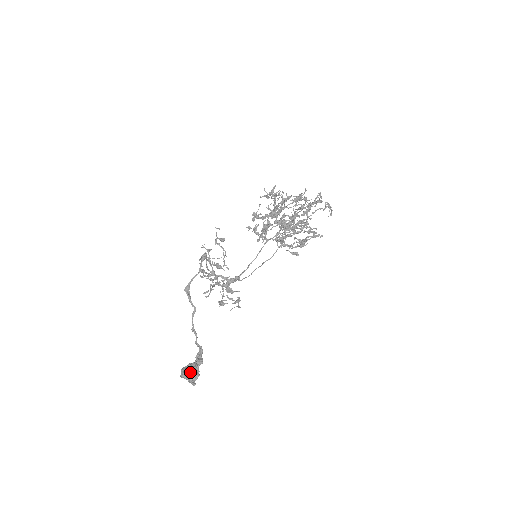
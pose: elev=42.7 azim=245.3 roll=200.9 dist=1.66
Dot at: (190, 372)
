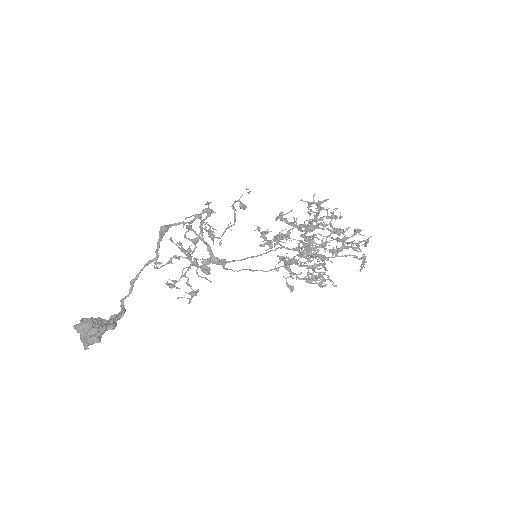
Dot at: (95, 327)
